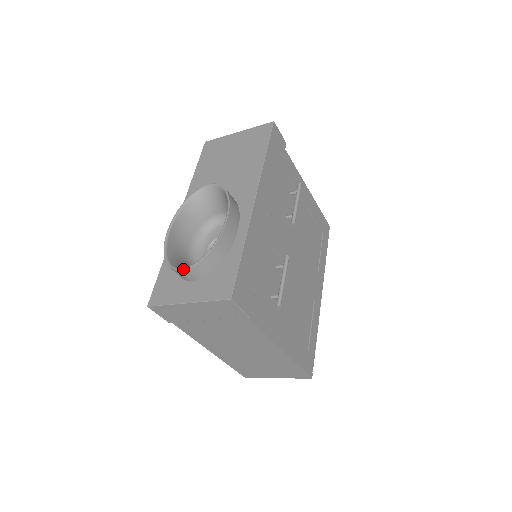
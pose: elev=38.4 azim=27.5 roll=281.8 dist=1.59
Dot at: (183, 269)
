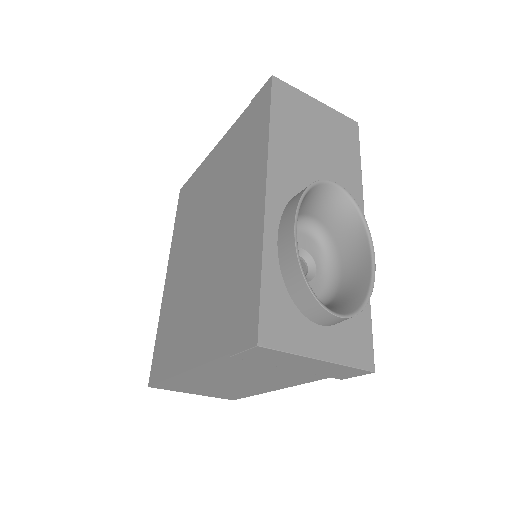
Dot at: (342, 317)
